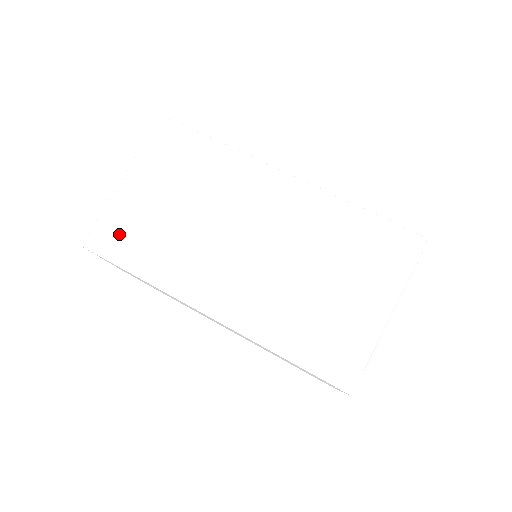
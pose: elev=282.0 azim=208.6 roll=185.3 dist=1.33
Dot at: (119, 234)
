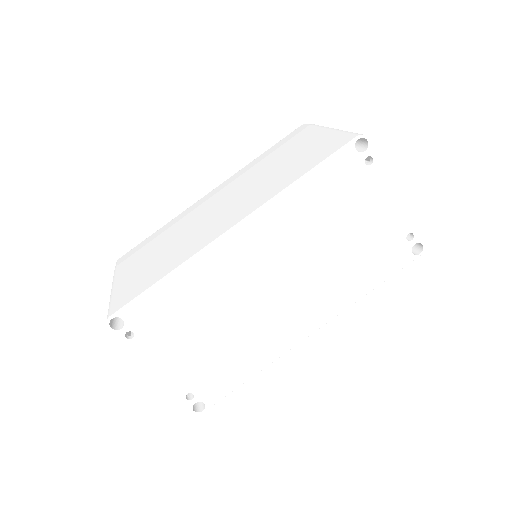
Dot at: (131, 289)
